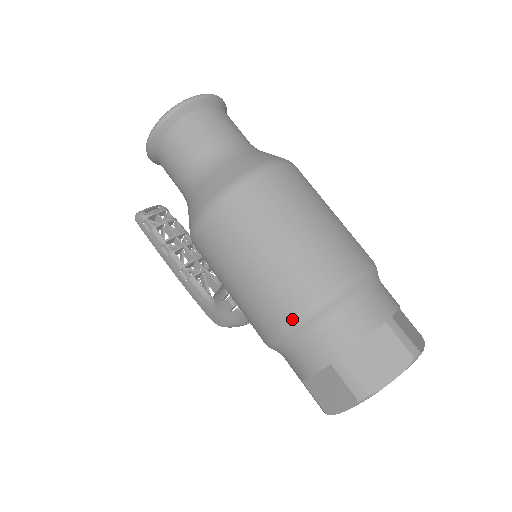
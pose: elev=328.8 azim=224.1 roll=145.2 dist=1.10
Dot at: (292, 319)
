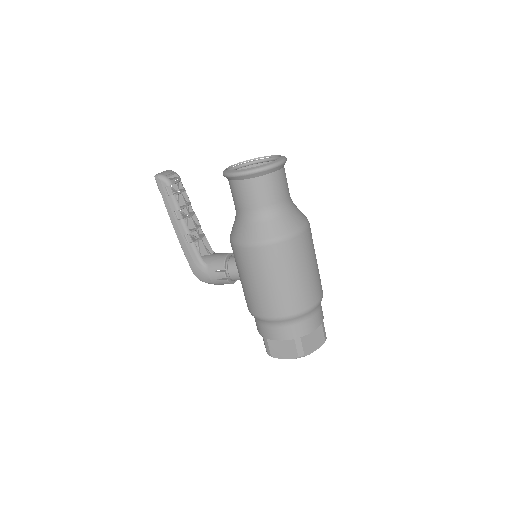
Dot at: (289, 315)
